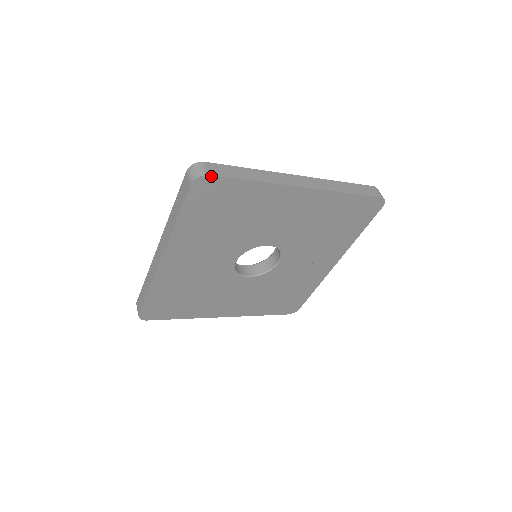
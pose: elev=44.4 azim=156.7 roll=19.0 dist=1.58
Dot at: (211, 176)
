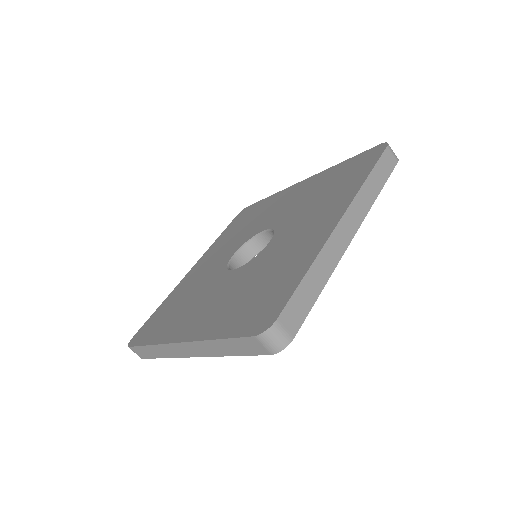
Dot at: (294, 336)
